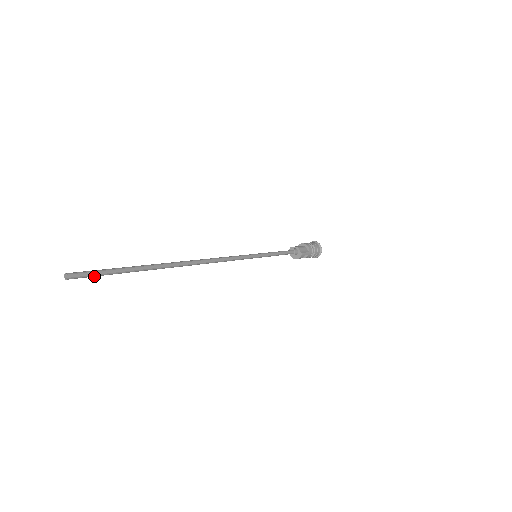
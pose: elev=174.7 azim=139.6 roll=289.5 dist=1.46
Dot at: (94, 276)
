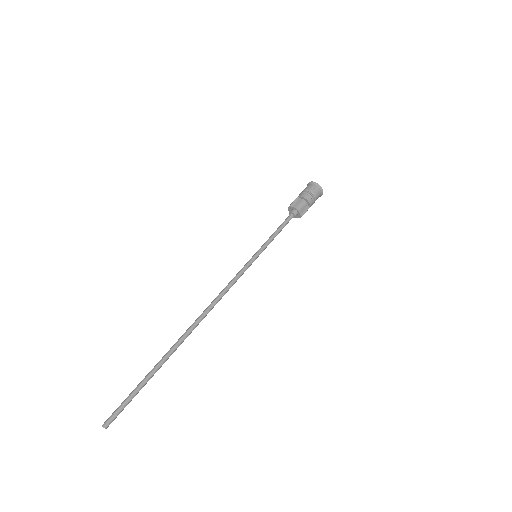
Dot at: (124, 407)
